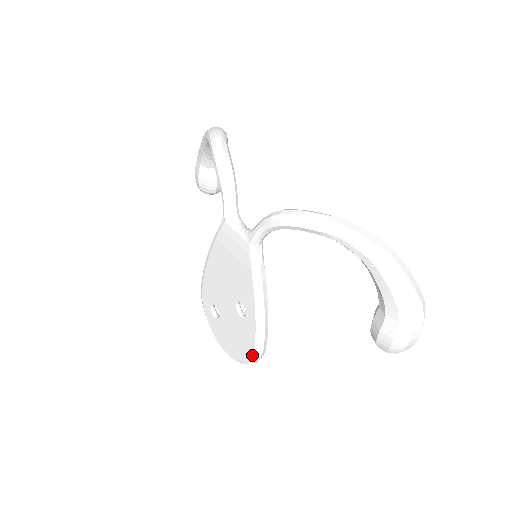
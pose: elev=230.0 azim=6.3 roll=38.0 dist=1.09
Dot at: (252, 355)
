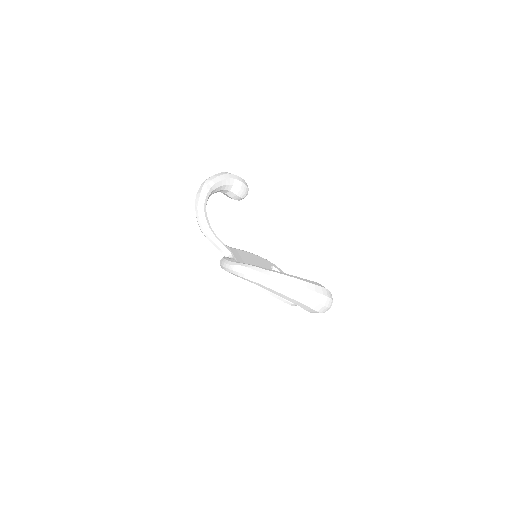
Dot at: occluded
